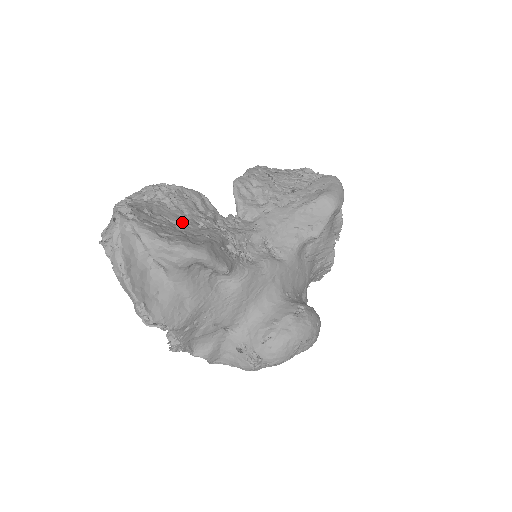
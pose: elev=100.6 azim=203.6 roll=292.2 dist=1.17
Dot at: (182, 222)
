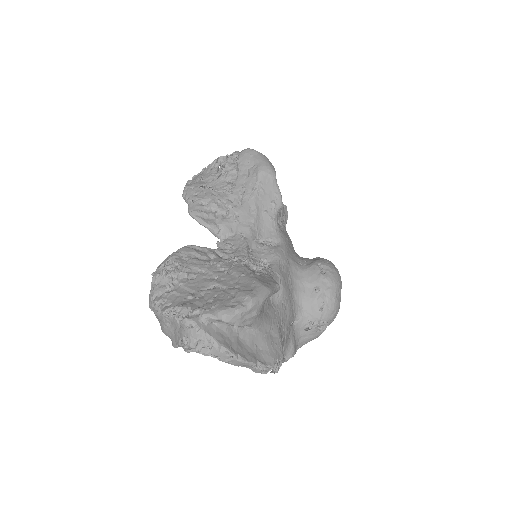
Dot at: (216, 281)
